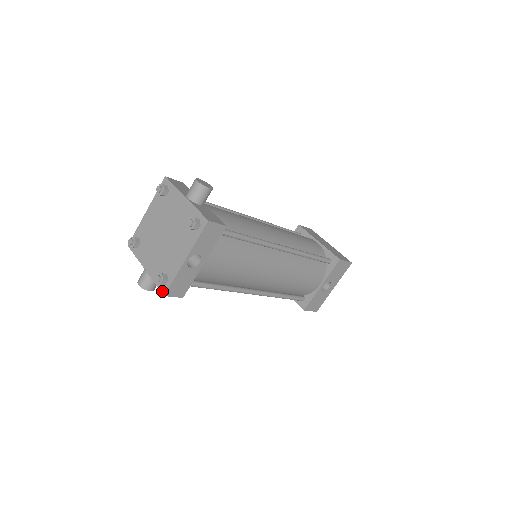
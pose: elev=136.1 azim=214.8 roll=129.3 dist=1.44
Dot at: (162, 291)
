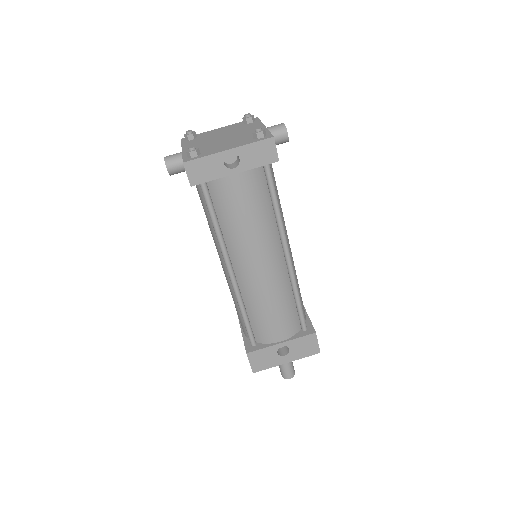
Dot at: (185, 160)
